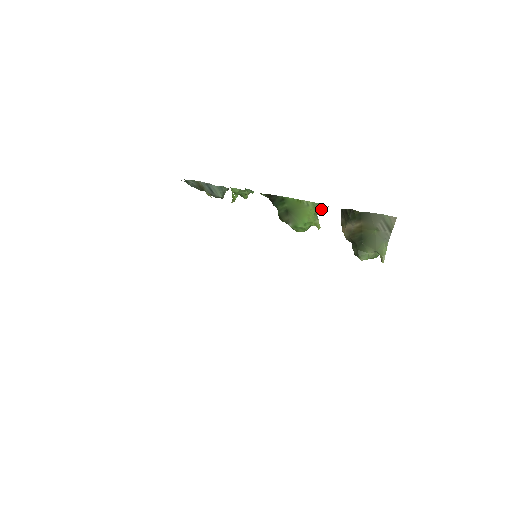
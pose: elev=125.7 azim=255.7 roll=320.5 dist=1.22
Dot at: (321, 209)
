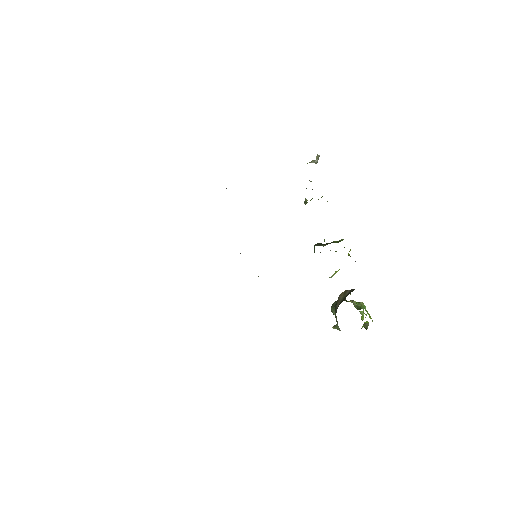
Dot at: occluded
